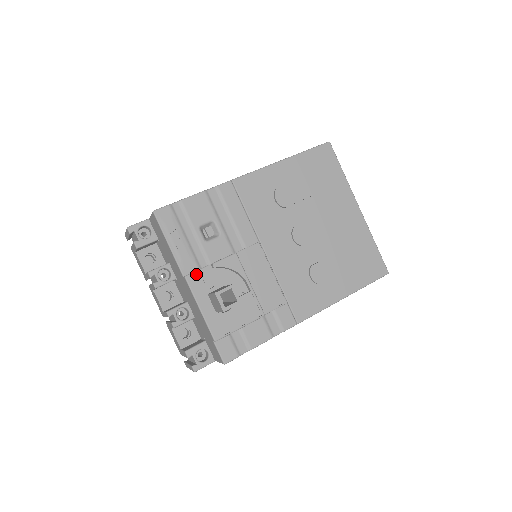
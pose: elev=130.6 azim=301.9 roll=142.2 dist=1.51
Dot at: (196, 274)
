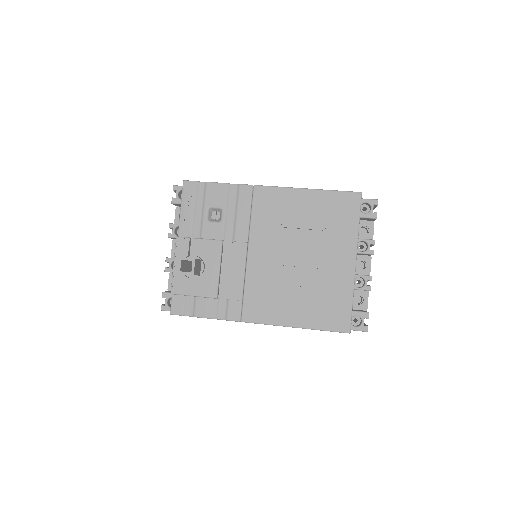
Dot at: (185, 239)
